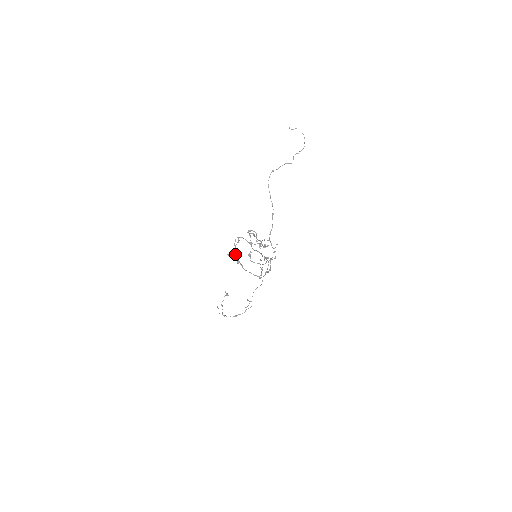
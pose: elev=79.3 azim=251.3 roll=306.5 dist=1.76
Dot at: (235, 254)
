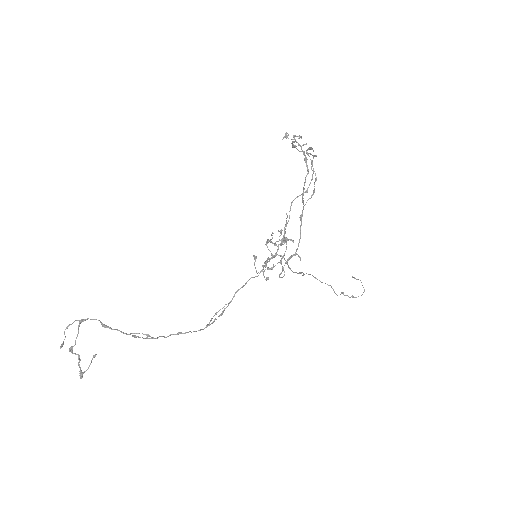
Dot at: (294, 139)
